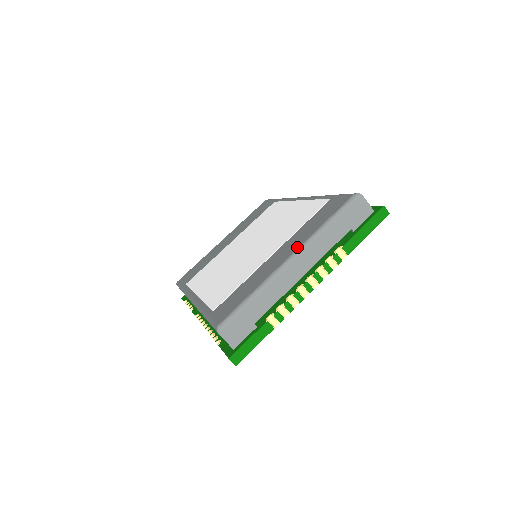
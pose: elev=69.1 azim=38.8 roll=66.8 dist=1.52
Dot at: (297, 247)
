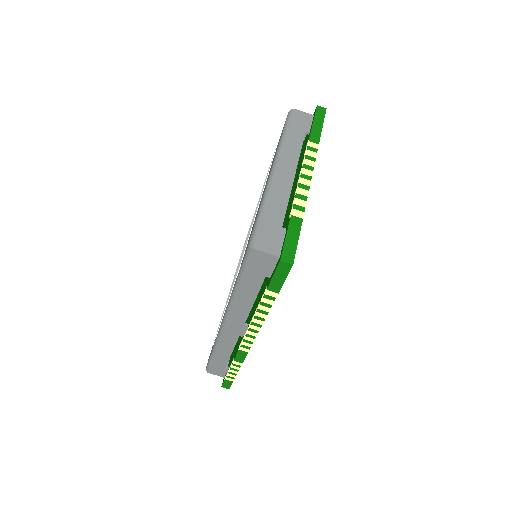
Dot at: occluded
